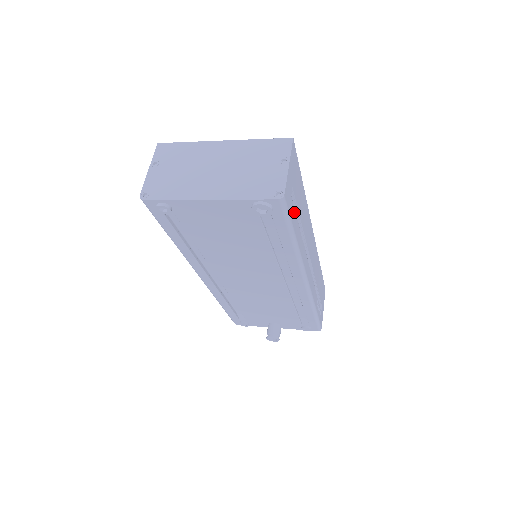
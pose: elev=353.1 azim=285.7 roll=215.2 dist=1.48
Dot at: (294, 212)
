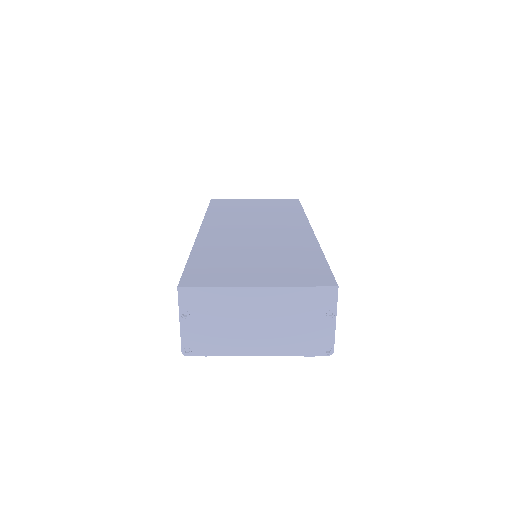
Dot at: occluded
